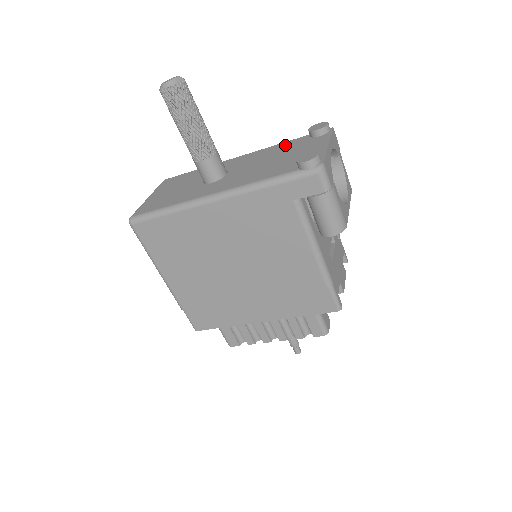
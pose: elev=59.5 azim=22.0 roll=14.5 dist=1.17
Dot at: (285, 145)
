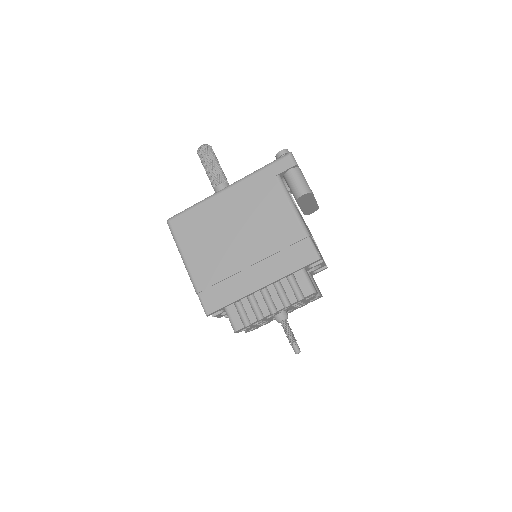
Dot at: occluded
